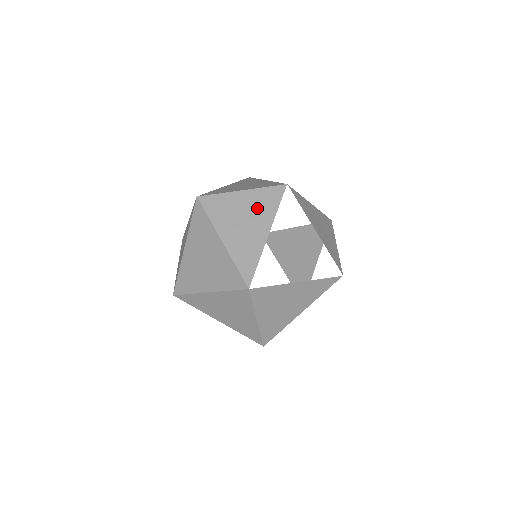
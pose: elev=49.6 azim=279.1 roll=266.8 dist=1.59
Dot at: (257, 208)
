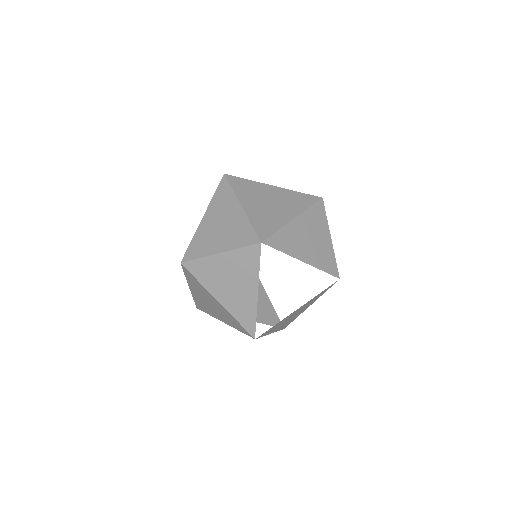
Dot at: (240, 270)
